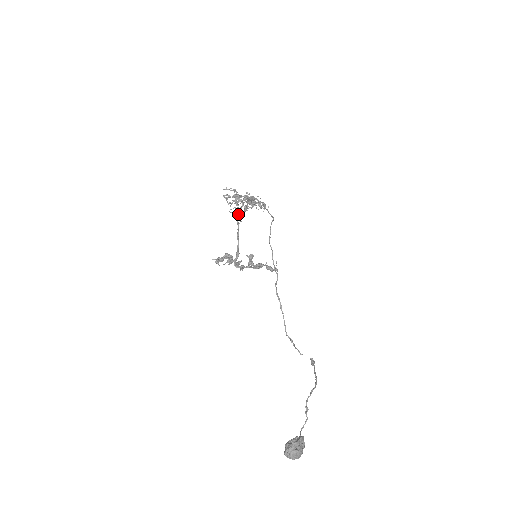
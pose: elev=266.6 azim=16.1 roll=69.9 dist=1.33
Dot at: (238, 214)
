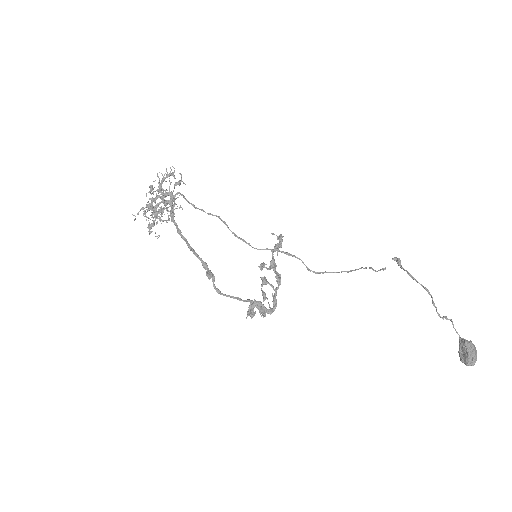
Dot at: (216, 291)
